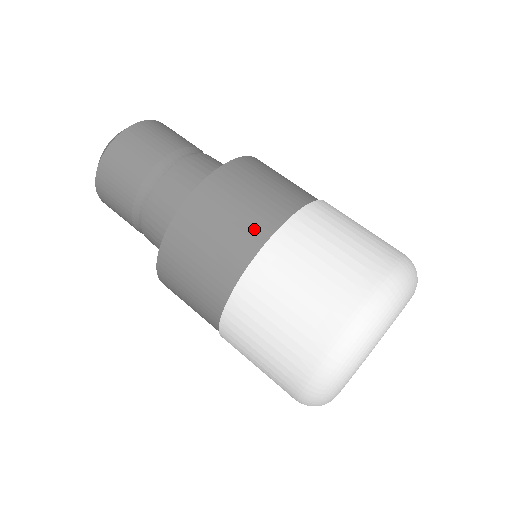
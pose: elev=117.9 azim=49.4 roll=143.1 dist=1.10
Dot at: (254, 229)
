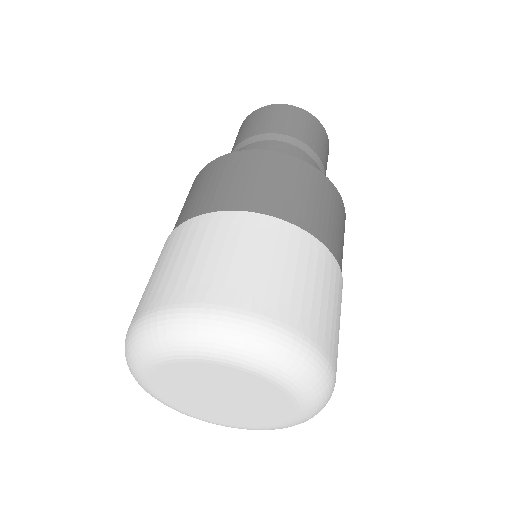
Dot at: (207, 203)
